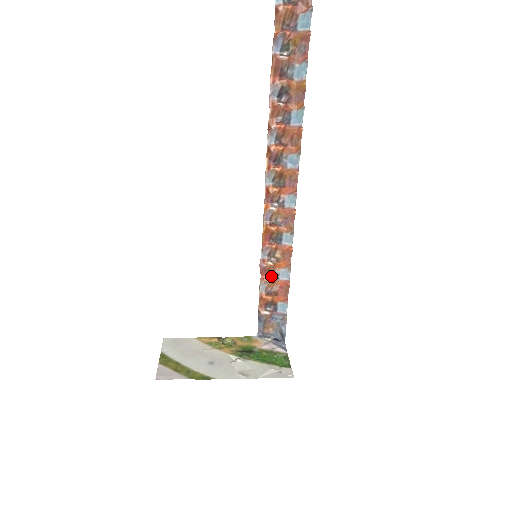
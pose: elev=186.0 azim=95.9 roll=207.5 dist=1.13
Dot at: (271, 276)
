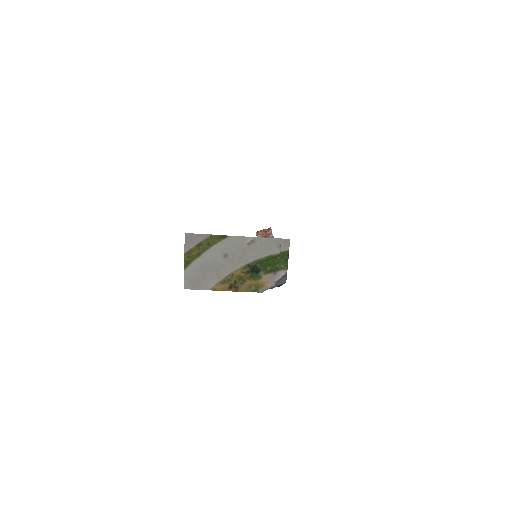
Dot at: occluded
